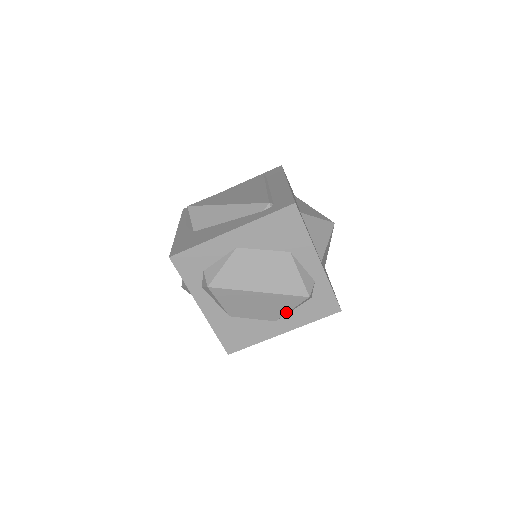
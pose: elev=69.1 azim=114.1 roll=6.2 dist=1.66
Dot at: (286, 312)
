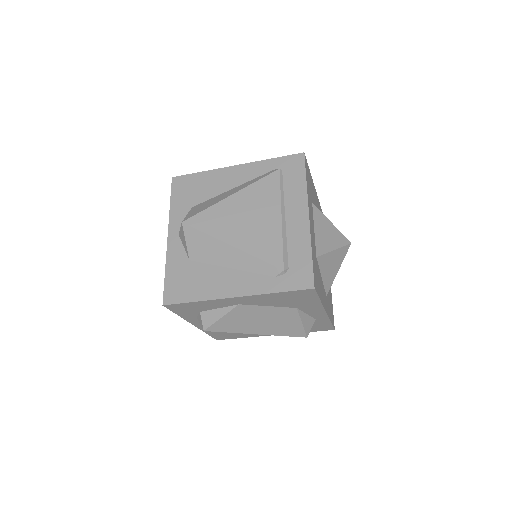
Dot at: occluded
